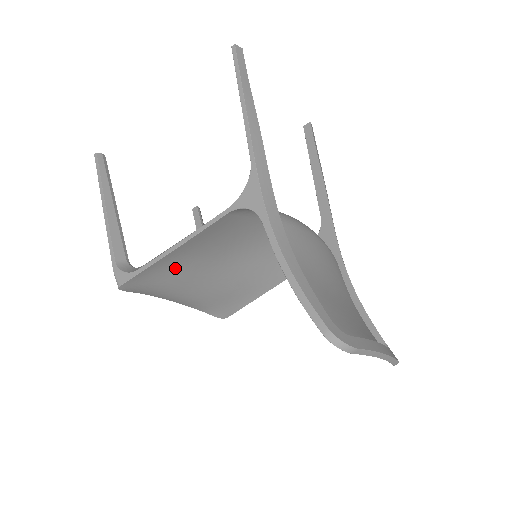
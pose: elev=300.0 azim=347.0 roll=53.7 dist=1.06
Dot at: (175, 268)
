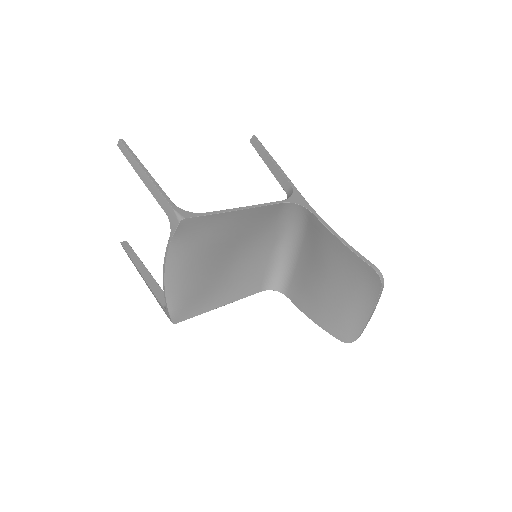
Dot at: (216, 231)
